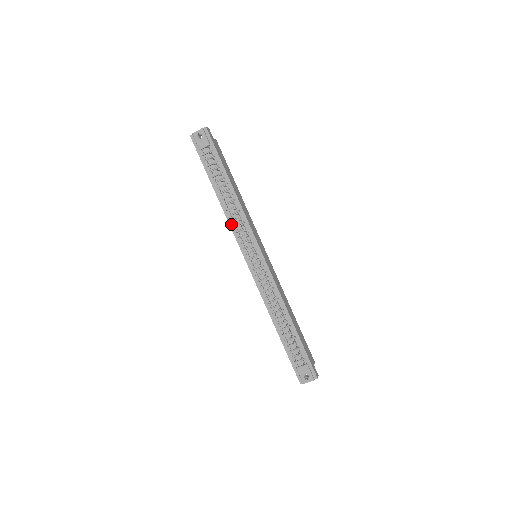
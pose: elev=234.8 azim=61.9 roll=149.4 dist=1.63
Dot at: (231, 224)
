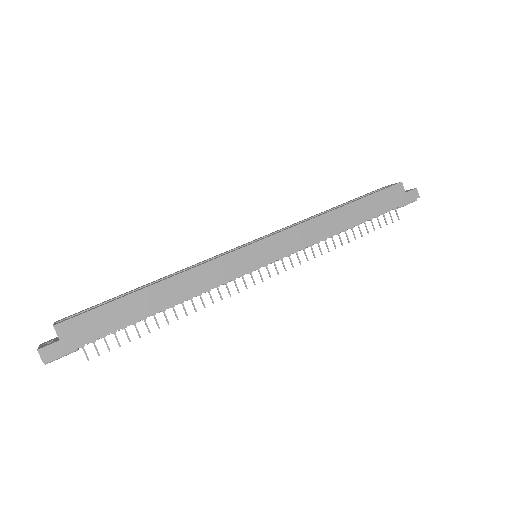
Dot at: occluded
